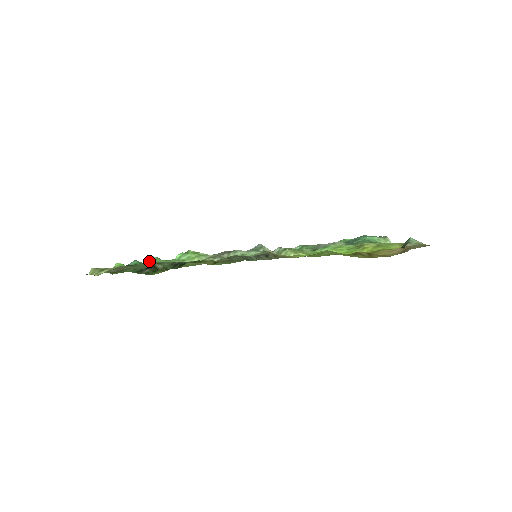
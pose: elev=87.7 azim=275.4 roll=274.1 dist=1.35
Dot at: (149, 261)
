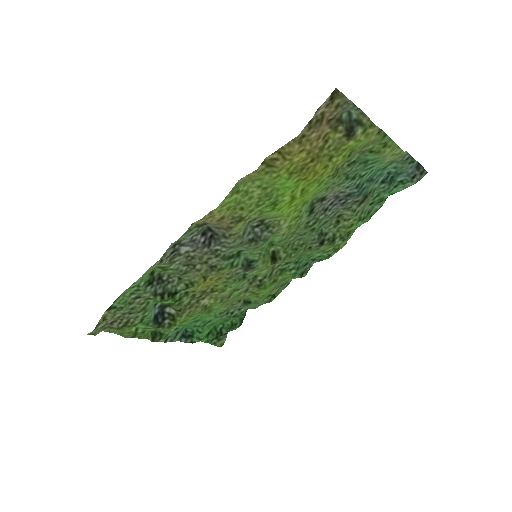
Dot at: (152, 307)
